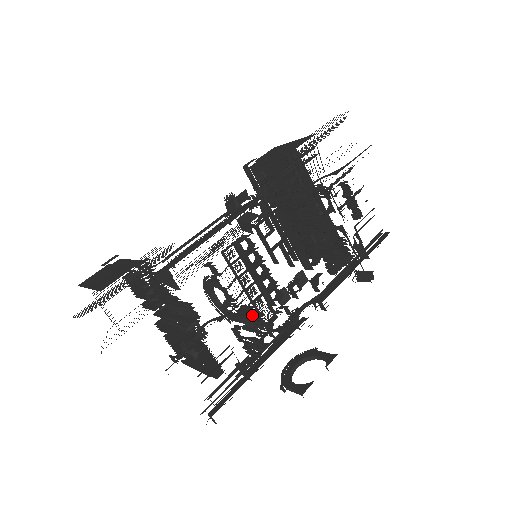
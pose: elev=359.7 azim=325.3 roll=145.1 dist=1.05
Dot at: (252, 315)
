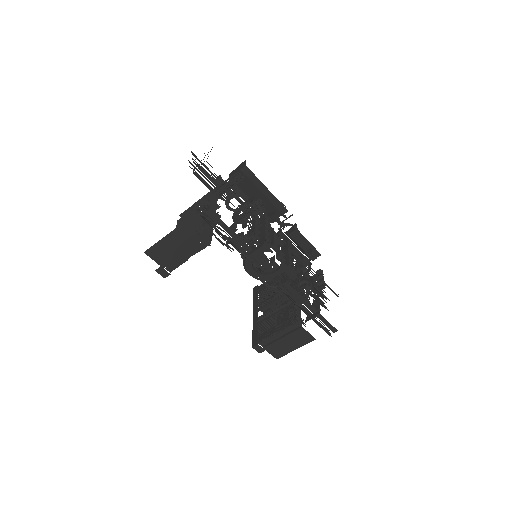
Dot at: occluded
